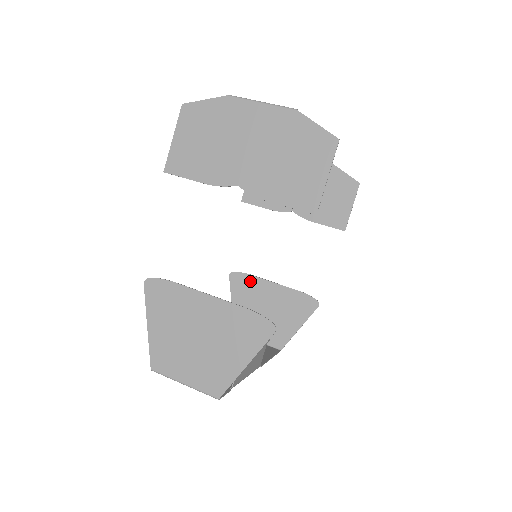
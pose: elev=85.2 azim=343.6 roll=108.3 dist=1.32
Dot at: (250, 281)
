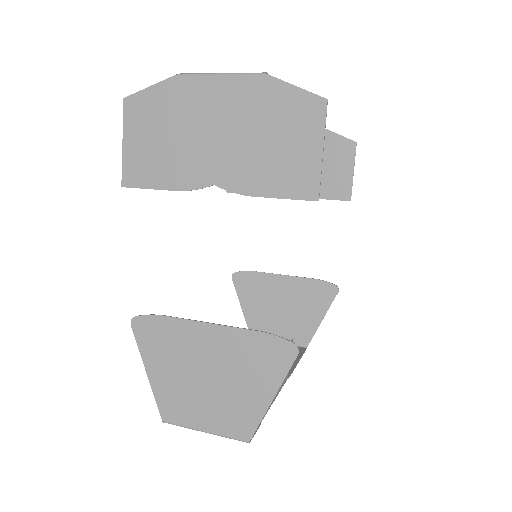
Dot at: (256, 279)
